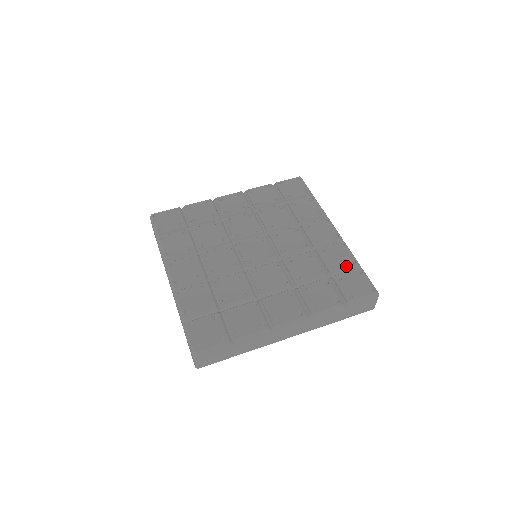
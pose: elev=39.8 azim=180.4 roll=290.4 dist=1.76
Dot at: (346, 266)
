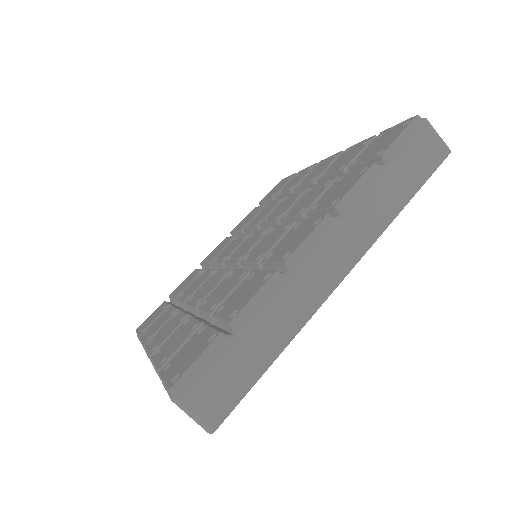
Dot at: (360, 150)
